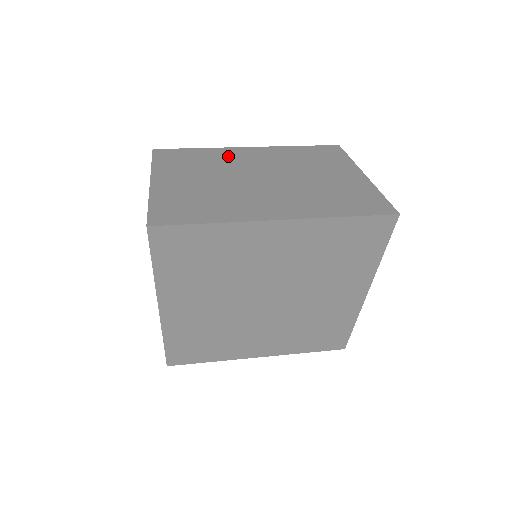
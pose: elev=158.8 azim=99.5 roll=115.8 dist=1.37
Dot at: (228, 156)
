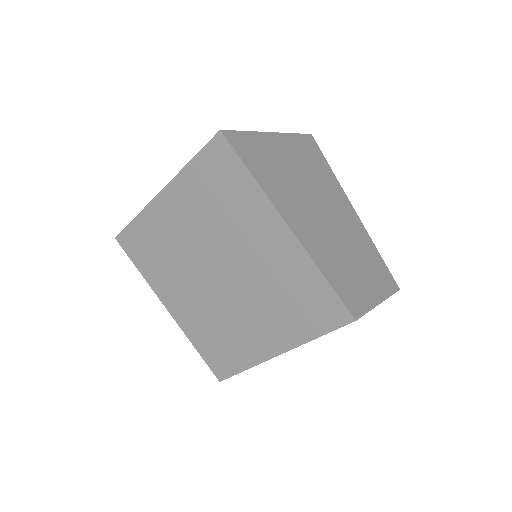
Dot at: occluded
